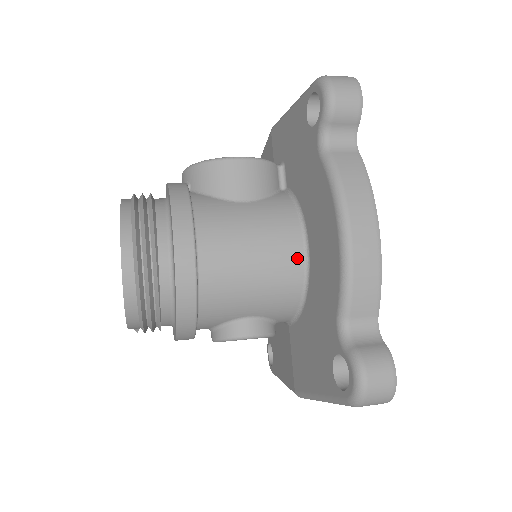
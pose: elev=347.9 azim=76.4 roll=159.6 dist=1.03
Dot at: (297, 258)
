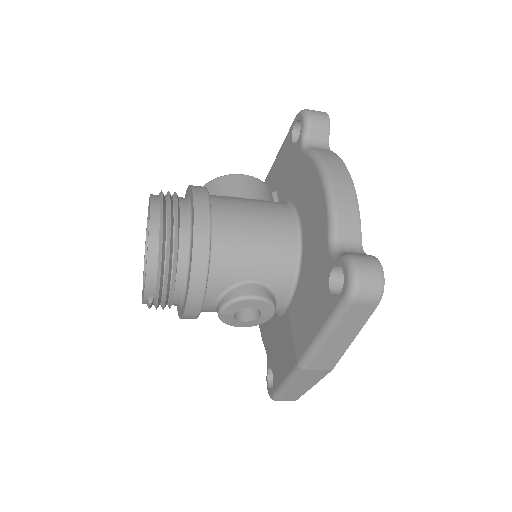
Dot at: (291, 229)
